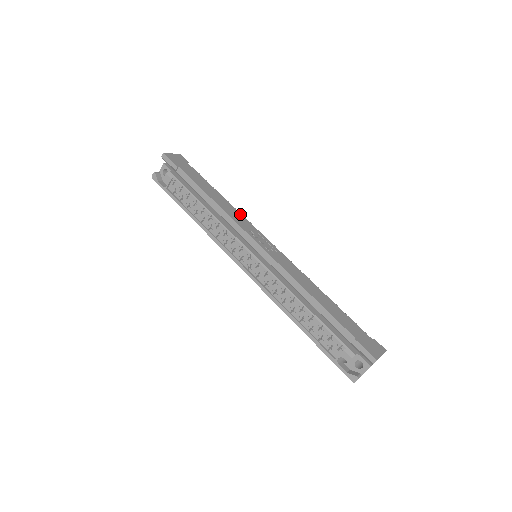
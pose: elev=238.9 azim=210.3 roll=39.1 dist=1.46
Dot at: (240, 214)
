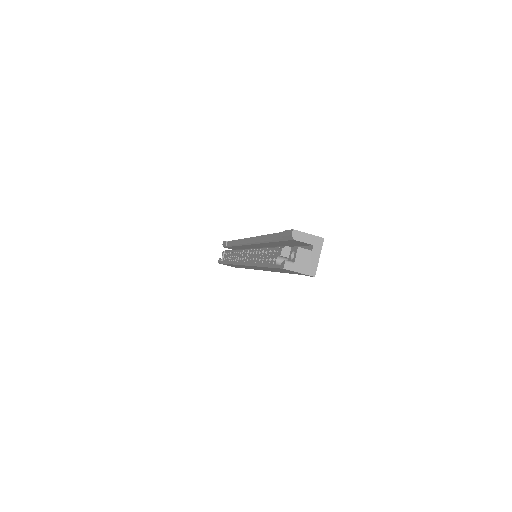
Dot at: occluded
